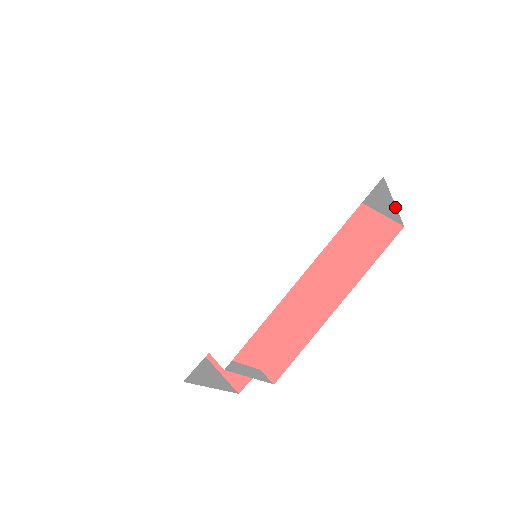
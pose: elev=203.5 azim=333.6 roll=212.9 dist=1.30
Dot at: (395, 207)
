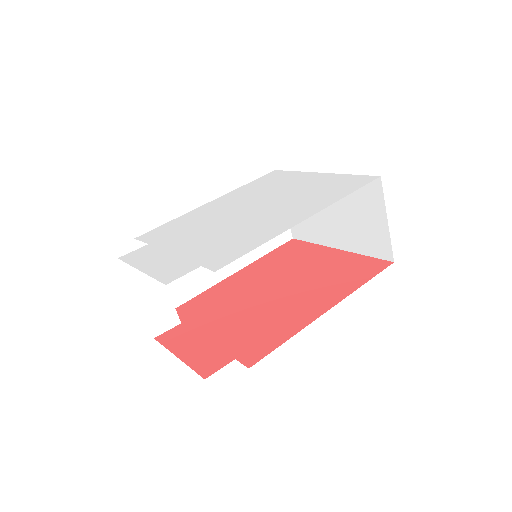
Dot at: (387, 228)
